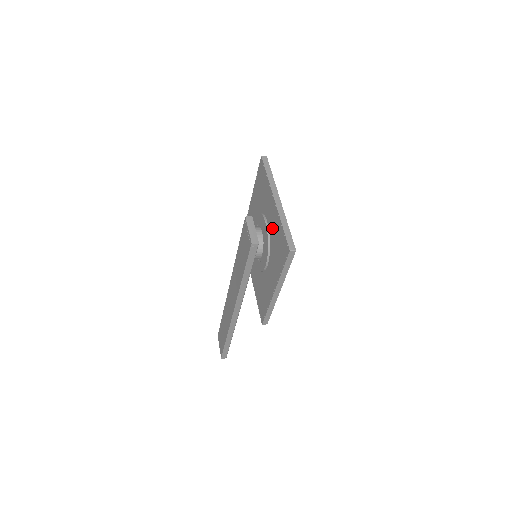
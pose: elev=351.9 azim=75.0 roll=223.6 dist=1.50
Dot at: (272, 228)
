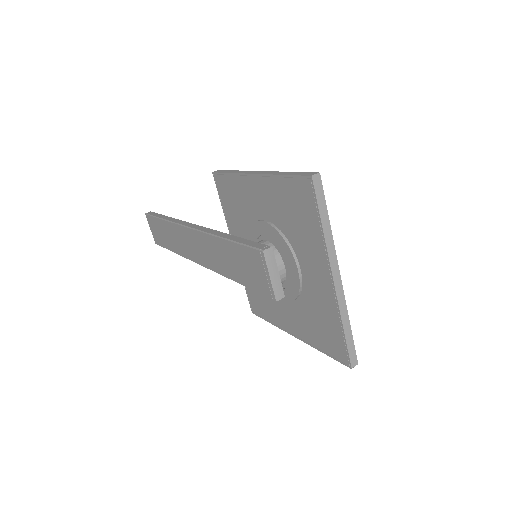
Dot at: (313, 294)
